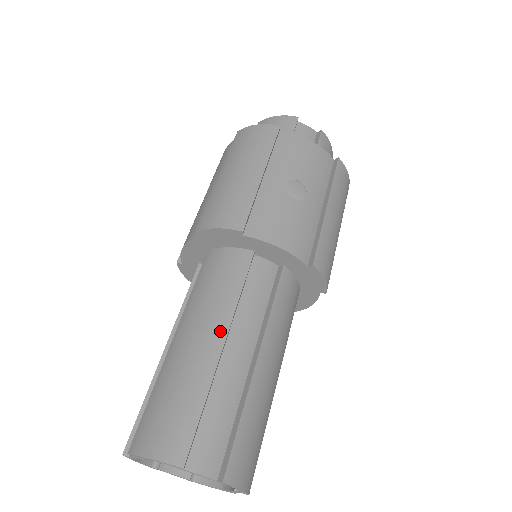
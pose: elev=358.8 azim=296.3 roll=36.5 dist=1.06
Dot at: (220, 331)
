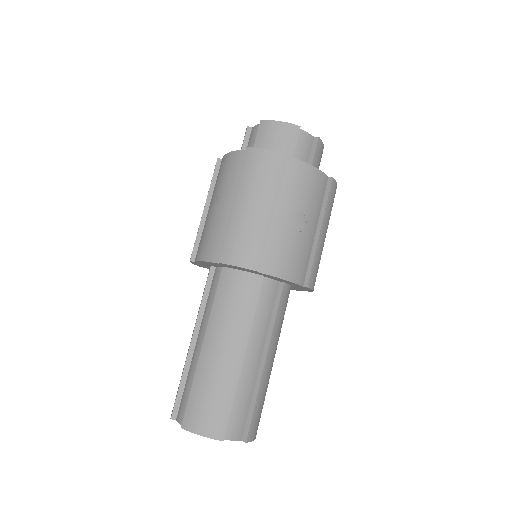
Dot at: (241, 346)
